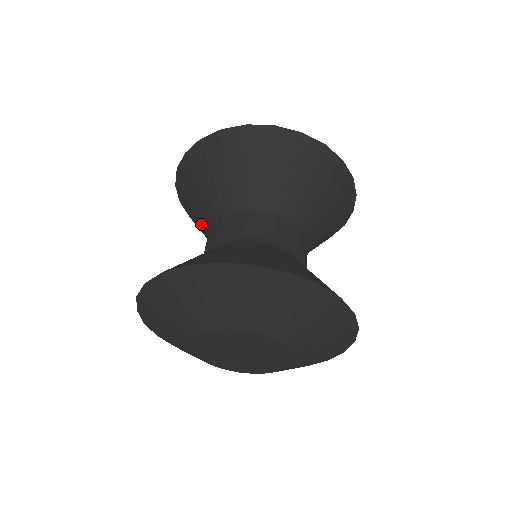
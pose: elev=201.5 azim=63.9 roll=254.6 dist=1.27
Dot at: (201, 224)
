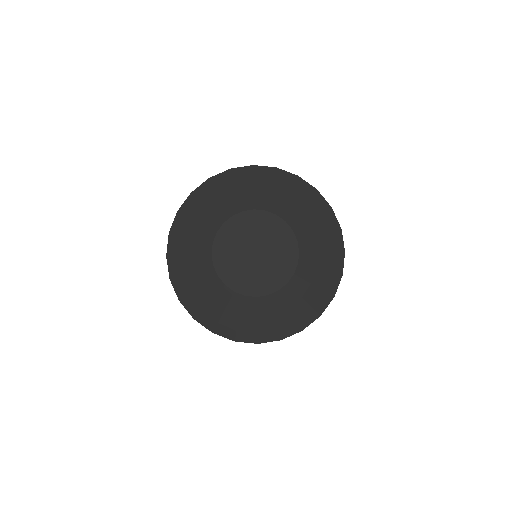
Dot at: occluded
